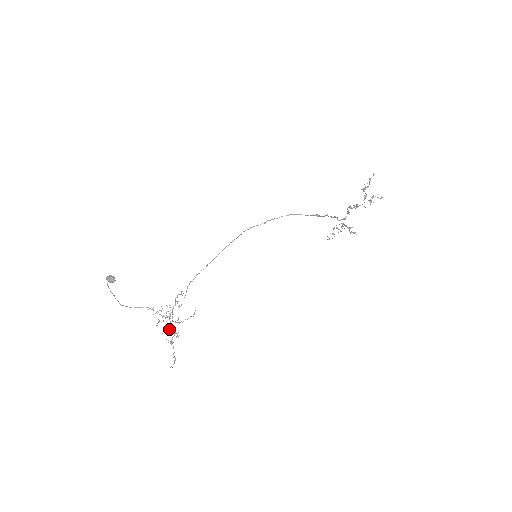
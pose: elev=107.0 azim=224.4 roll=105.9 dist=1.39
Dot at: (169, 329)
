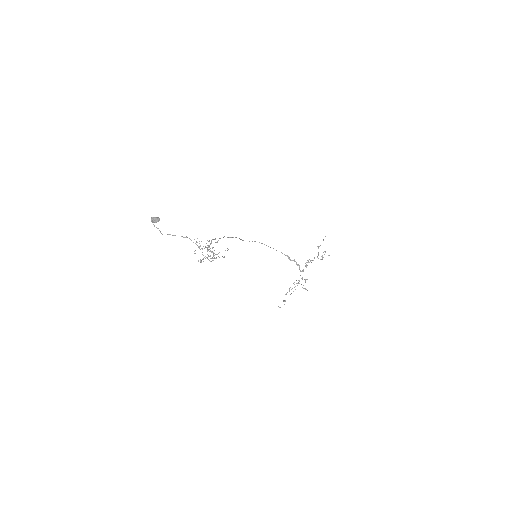
Dot at: (201, 261)
